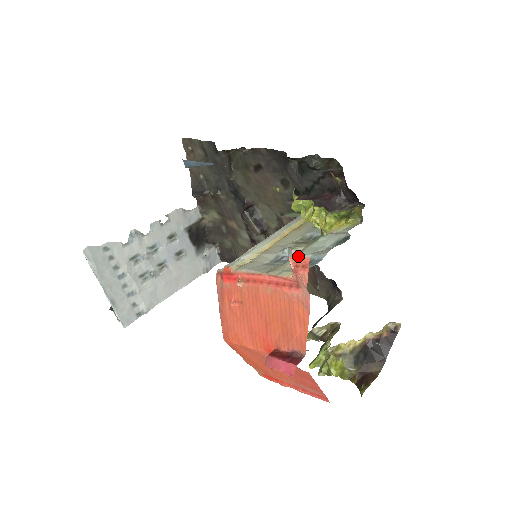
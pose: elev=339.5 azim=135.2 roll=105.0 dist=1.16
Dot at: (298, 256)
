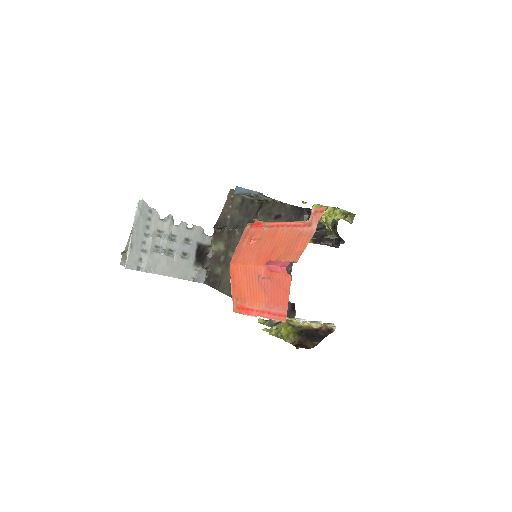
Dot at: (319, 208)
